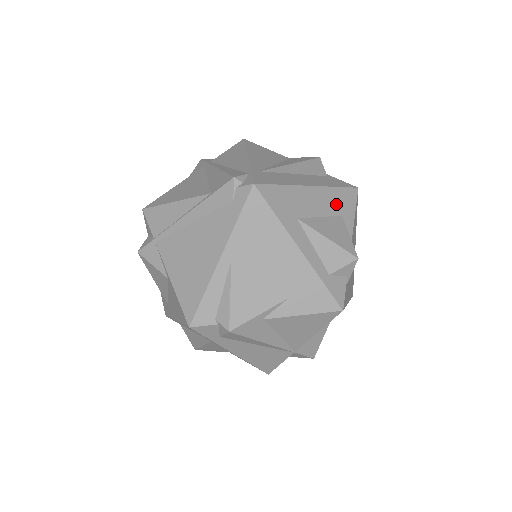
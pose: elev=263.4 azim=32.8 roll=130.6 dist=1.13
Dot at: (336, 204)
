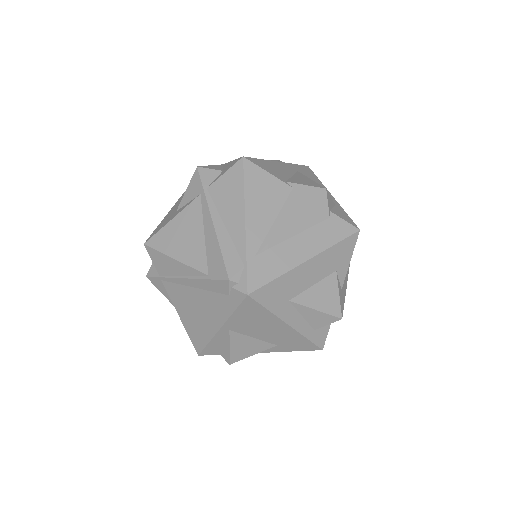
Dot at: (332, 263)
